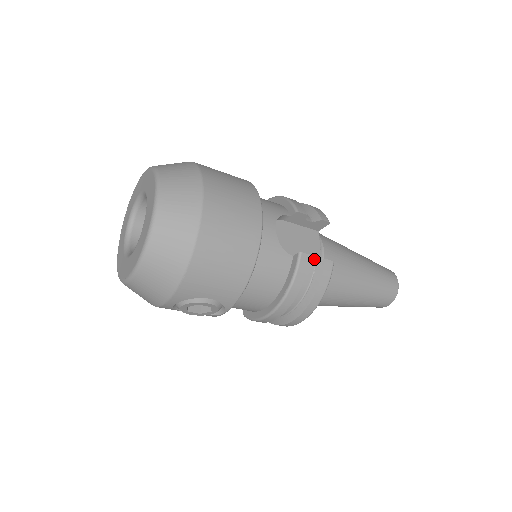
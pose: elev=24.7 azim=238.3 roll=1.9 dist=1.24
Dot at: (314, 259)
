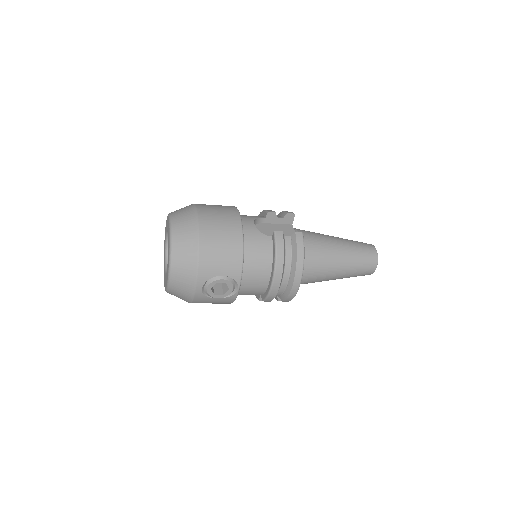
Dot at: occluded
